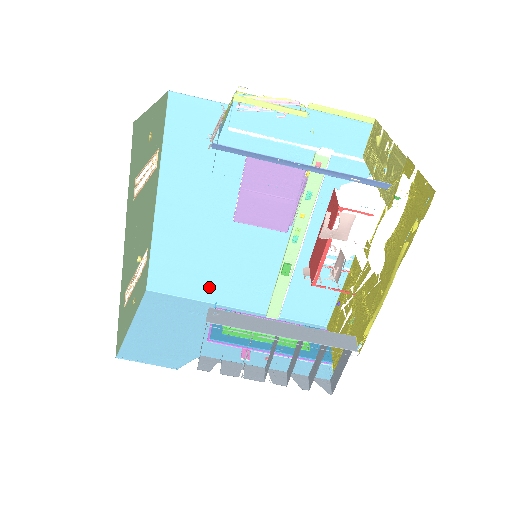
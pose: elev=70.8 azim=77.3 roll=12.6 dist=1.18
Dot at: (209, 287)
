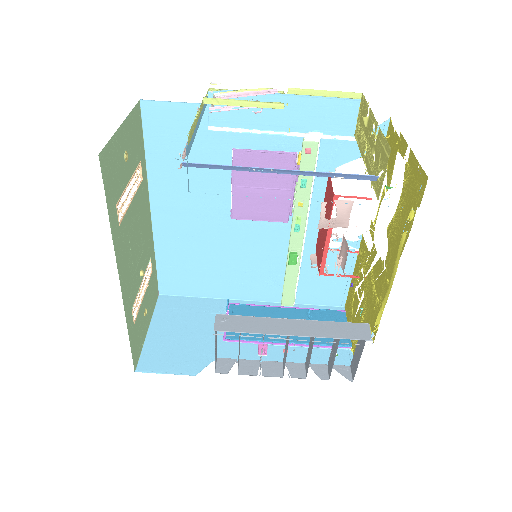
Dot at: (219, 284)
